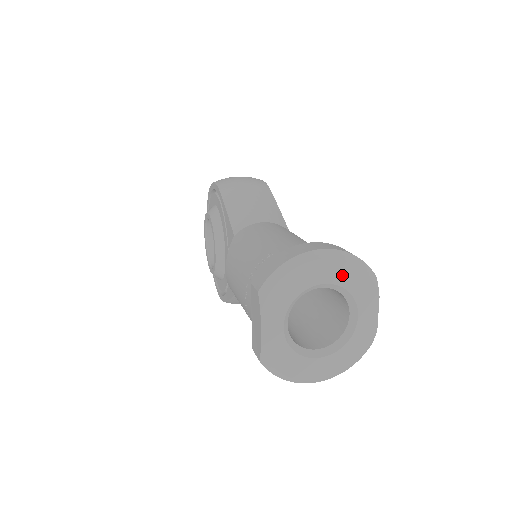
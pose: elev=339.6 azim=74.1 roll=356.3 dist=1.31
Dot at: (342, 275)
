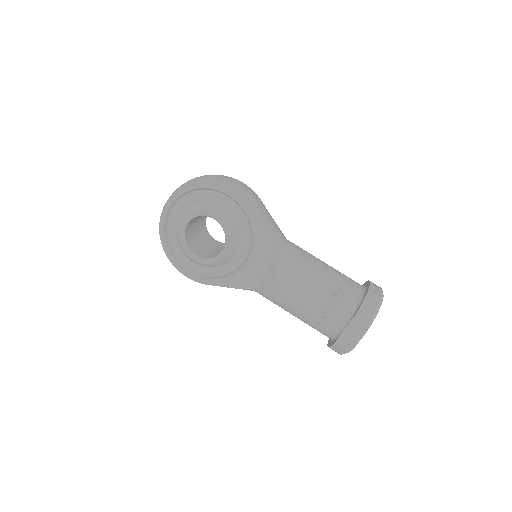
Dot at: occluded
